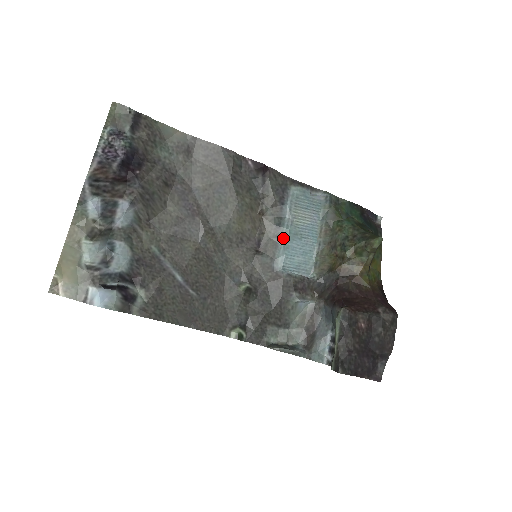
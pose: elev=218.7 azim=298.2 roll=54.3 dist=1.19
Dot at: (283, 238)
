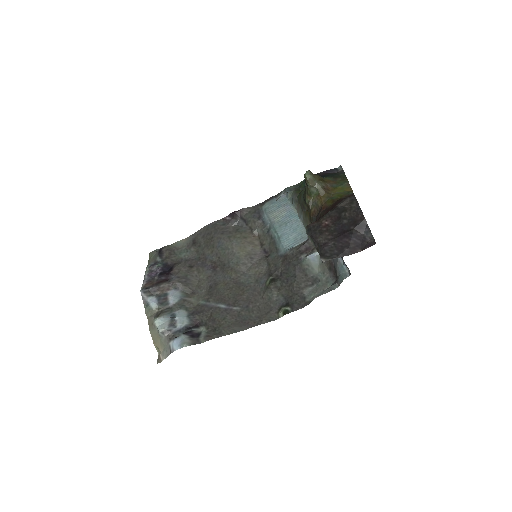
Dot at: (275, 235)
